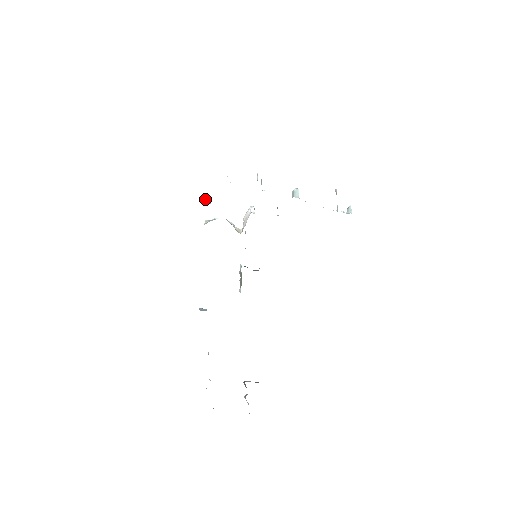
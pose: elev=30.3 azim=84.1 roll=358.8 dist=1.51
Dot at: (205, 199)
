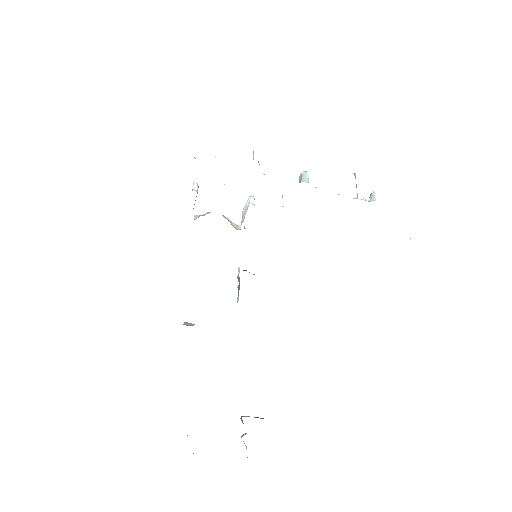
Dot at: (192, 188)
